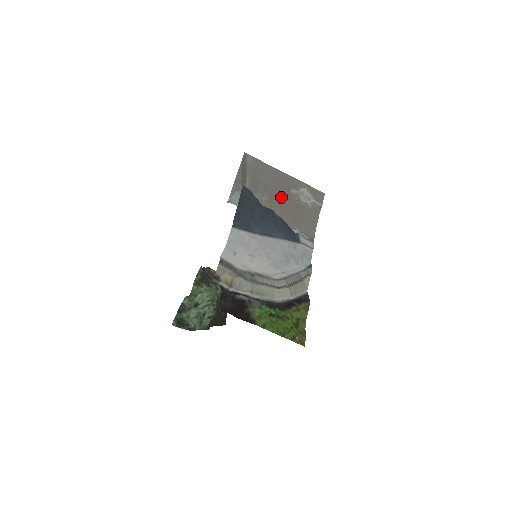
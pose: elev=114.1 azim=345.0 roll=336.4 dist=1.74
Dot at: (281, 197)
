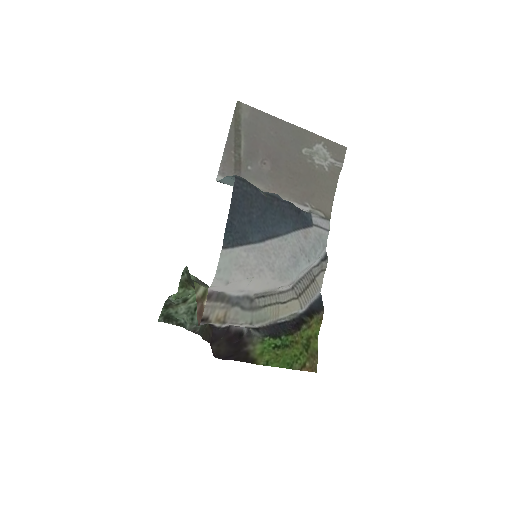
Dot at: (288, 162)
